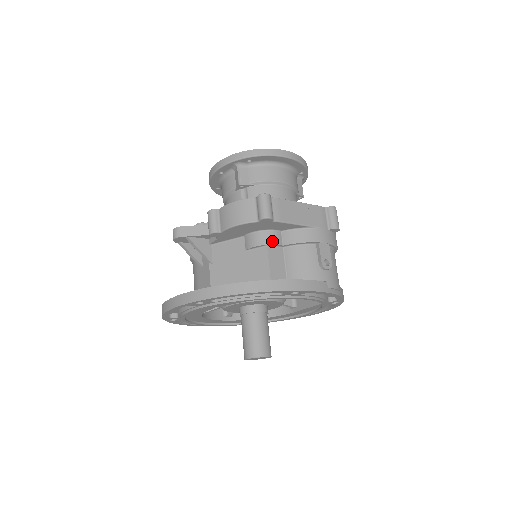
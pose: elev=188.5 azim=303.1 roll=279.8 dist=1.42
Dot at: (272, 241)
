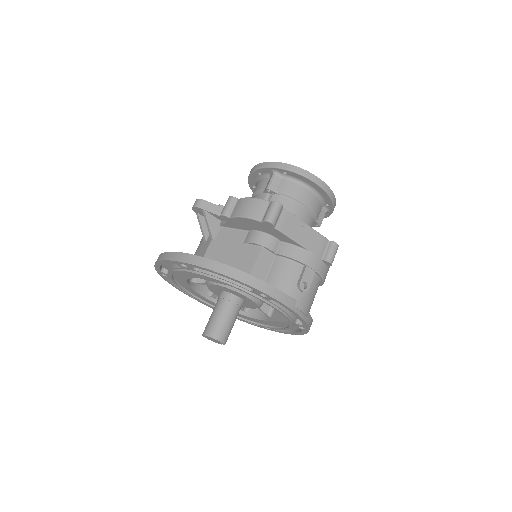
Dot at: (268, 245)
